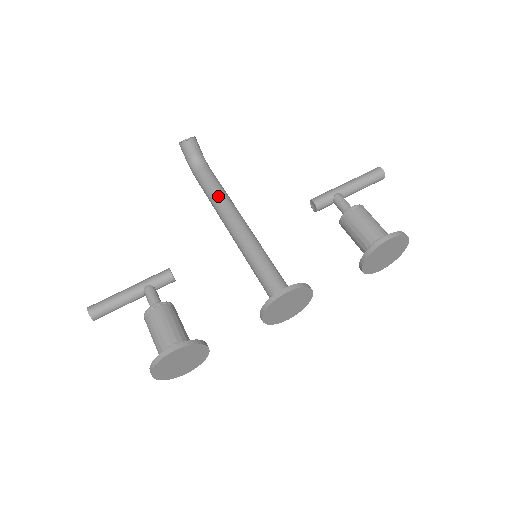
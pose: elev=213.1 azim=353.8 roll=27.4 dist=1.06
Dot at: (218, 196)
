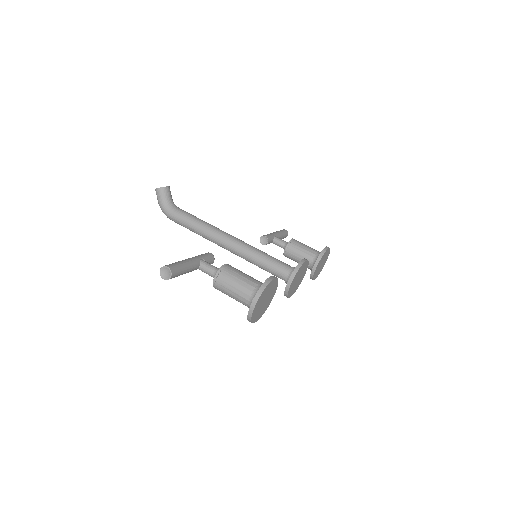
Dot at: (206, 223)
